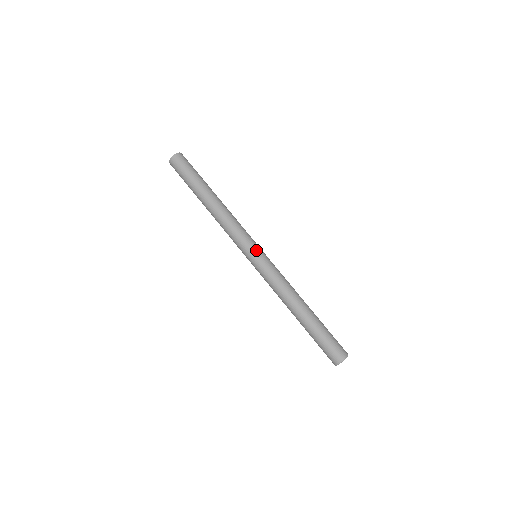
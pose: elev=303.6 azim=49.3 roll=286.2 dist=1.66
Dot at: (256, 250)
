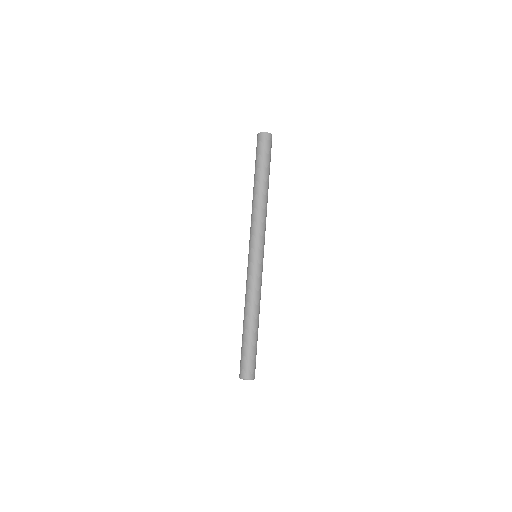
Dot at: (256, 252)
